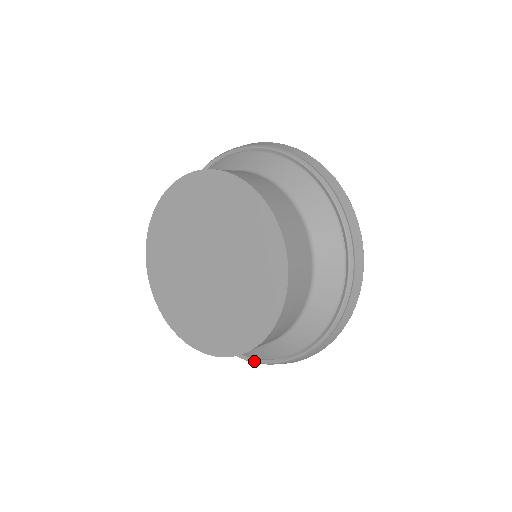
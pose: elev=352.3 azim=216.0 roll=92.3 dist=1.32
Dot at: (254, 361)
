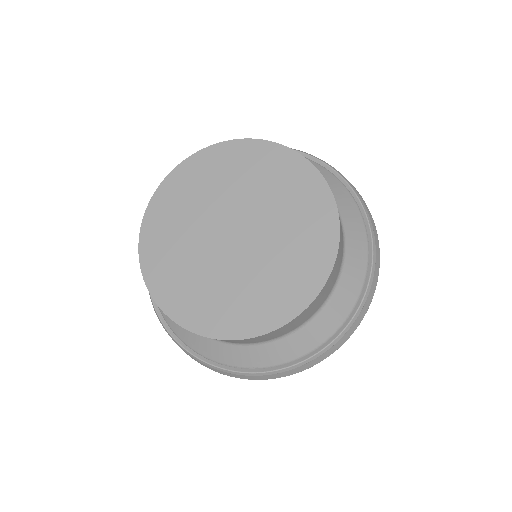
Dot at: (346, 325)
